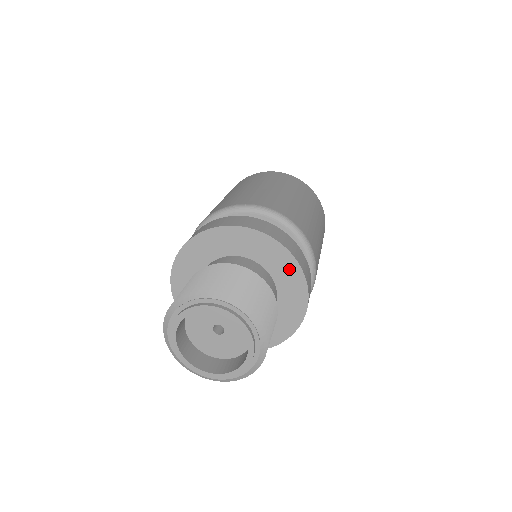
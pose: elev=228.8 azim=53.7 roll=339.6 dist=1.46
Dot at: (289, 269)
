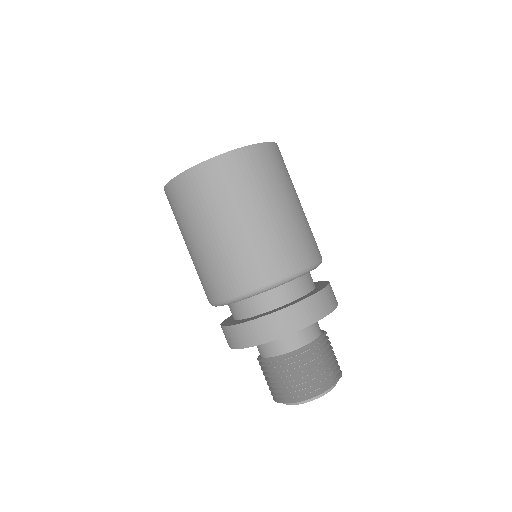
Dot at: occluded
